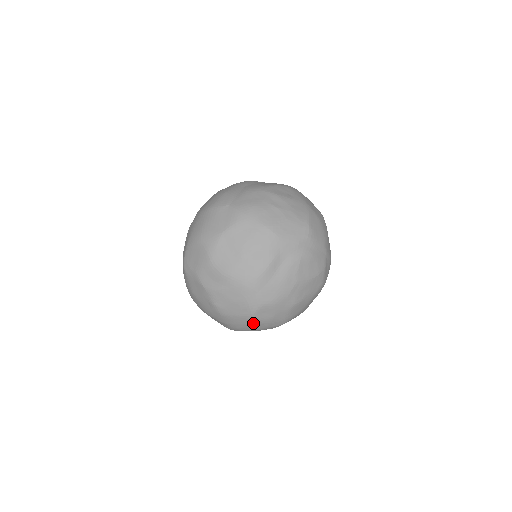
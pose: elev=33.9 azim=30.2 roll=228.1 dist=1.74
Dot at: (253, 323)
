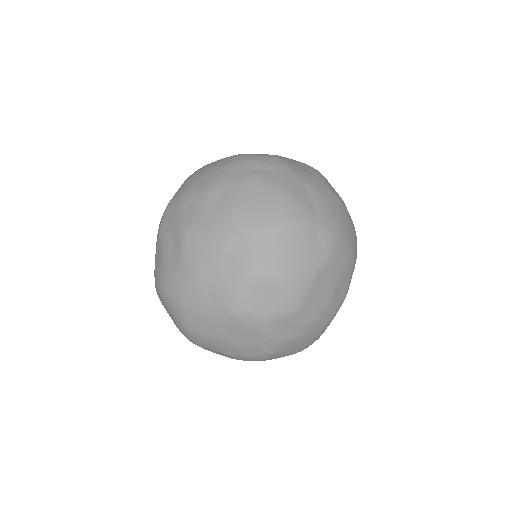
Dot at: occluded
